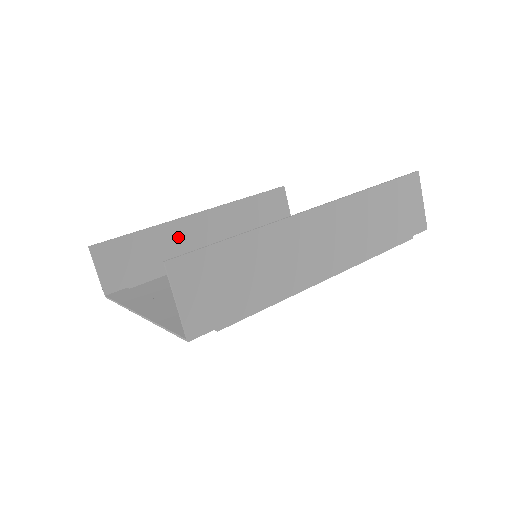
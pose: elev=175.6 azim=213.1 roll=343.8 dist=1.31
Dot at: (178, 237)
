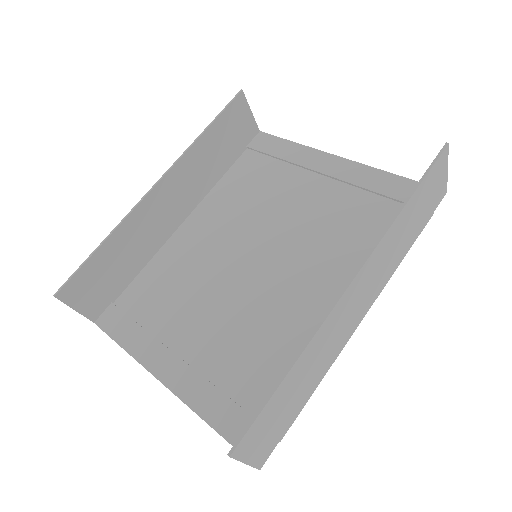
Dot at: (143, 224)
